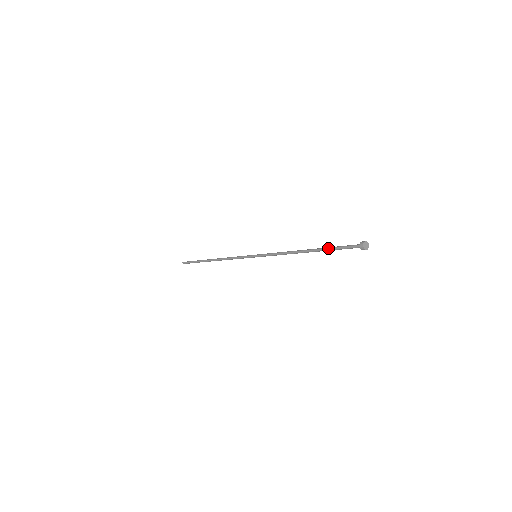
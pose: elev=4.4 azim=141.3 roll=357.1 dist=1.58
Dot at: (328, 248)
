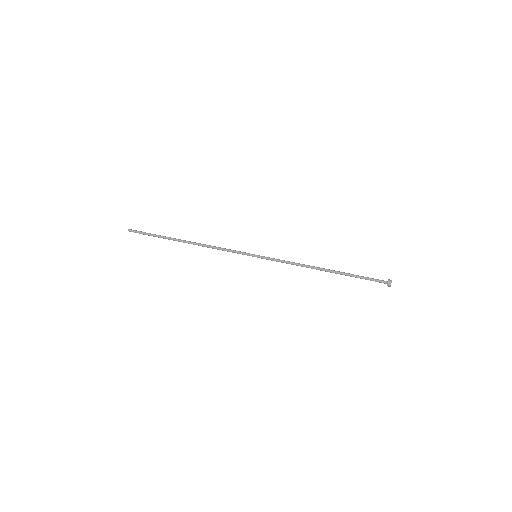
Dot at: occluded
